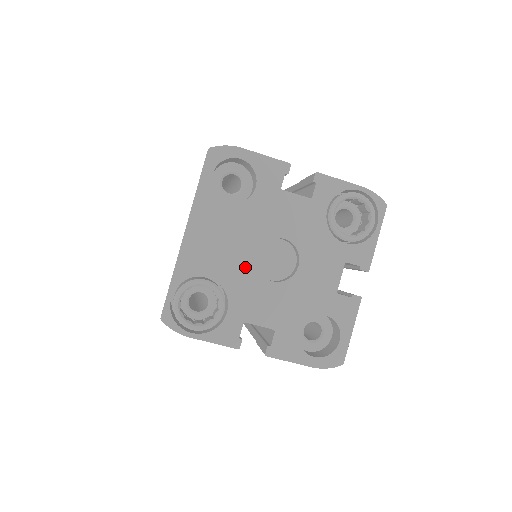
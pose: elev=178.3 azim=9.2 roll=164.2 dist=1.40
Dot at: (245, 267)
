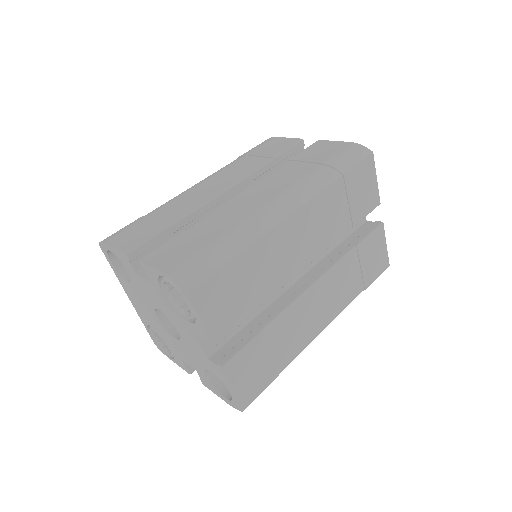
Dot at: (159, 325)
